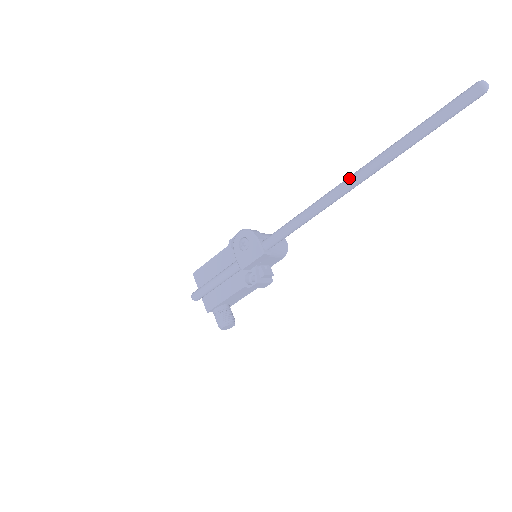
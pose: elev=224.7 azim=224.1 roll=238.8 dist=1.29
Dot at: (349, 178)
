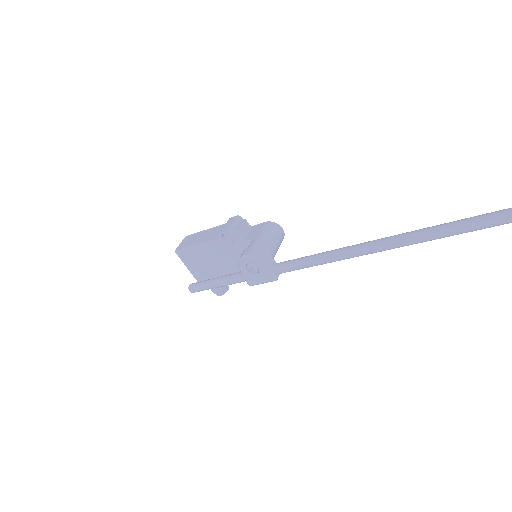
Dot at: (383, 245)
